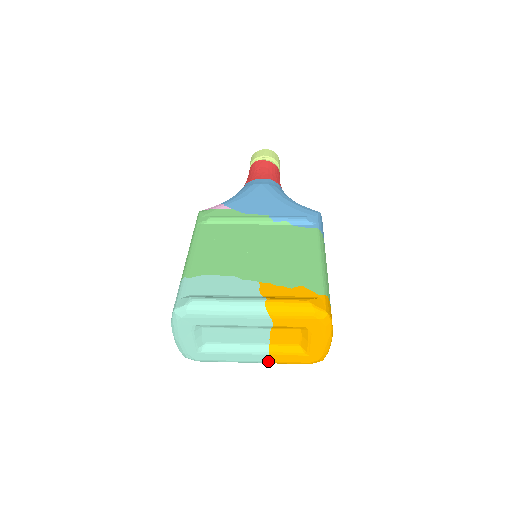
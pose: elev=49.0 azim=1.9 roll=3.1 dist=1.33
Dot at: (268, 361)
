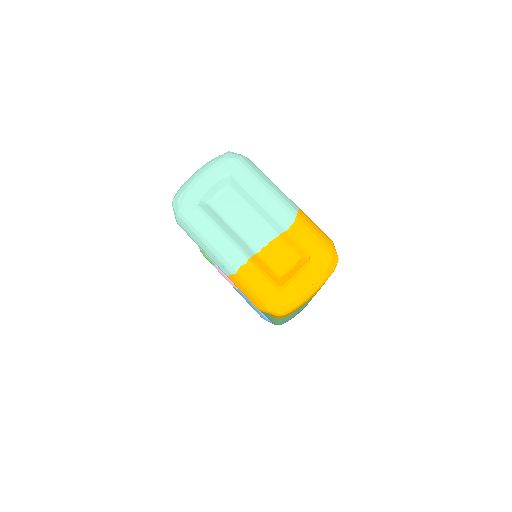
Dot at: (238, 267)
